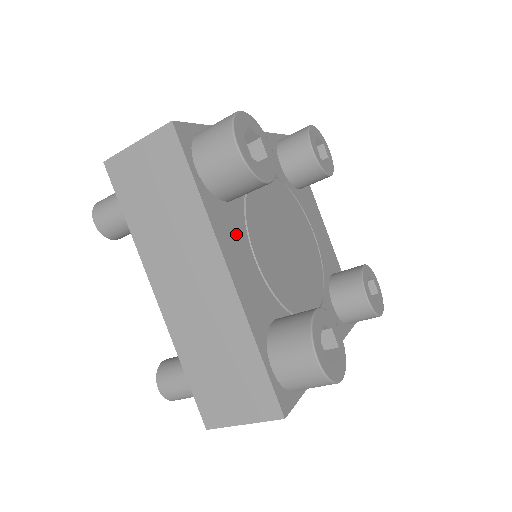
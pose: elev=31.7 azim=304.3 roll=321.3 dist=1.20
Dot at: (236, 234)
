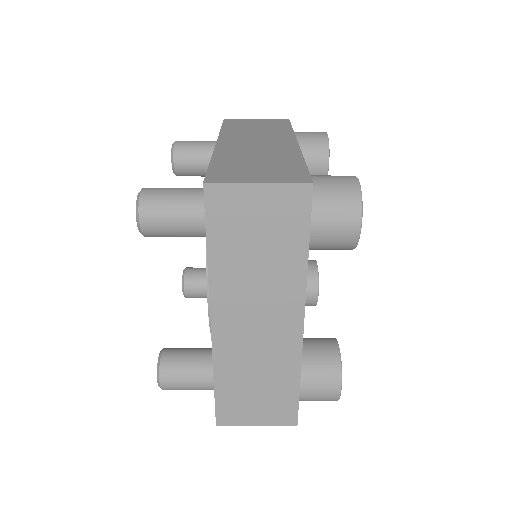
Dot at: occluded
